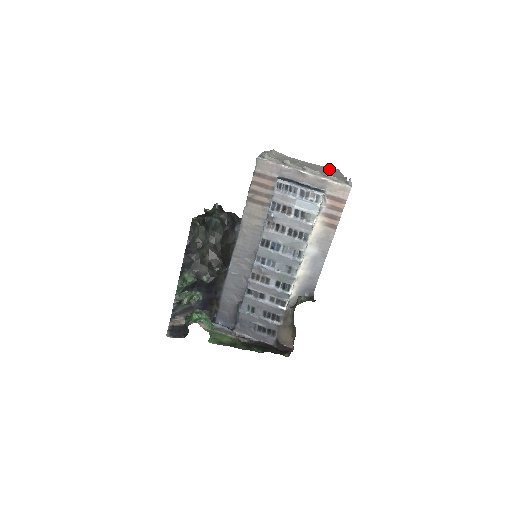
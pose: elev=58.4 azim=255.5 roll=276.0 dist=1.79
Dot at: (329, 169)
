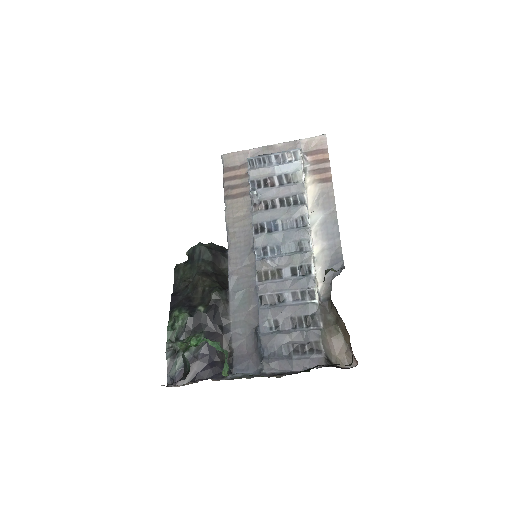
Dot at: occluded
